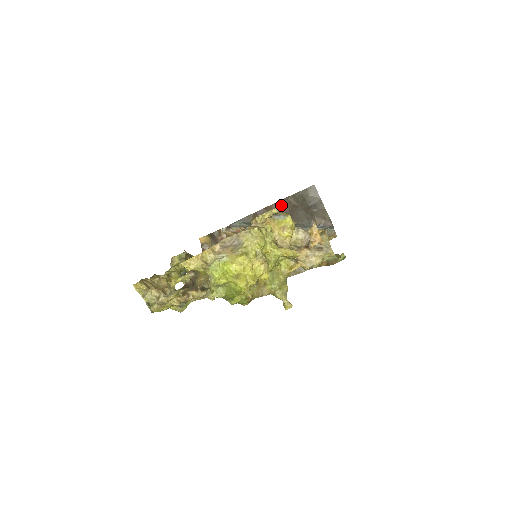
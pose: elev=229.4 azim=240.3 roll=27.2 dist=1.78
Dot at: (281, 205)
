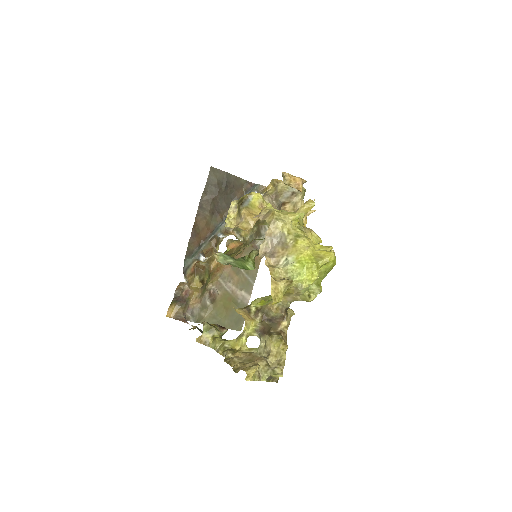
Dot at: (203, 210)
